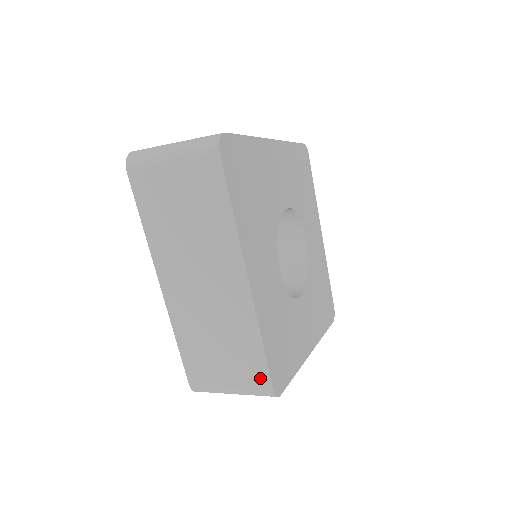
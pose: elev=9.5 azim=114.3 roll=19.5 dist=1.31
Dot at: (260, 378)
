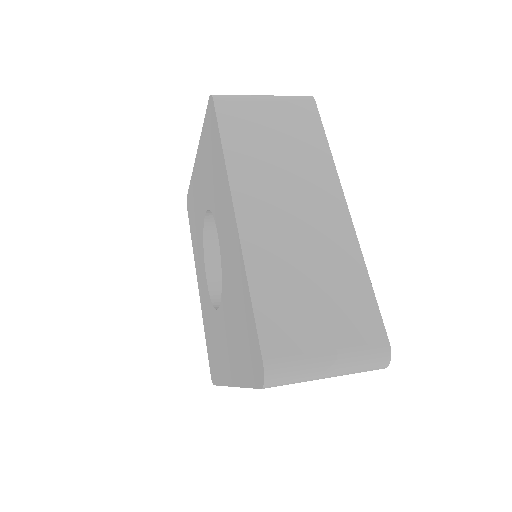
Dot at: occluded
